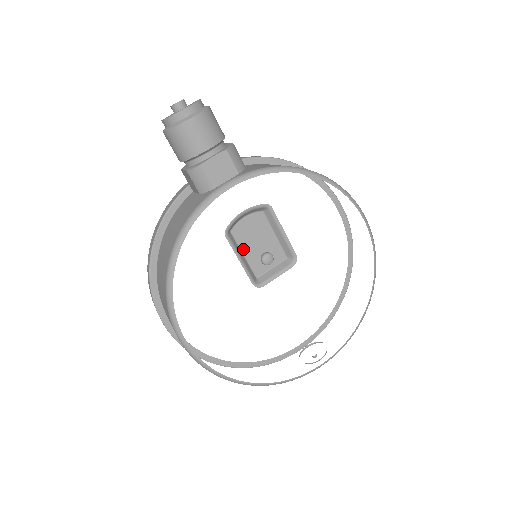
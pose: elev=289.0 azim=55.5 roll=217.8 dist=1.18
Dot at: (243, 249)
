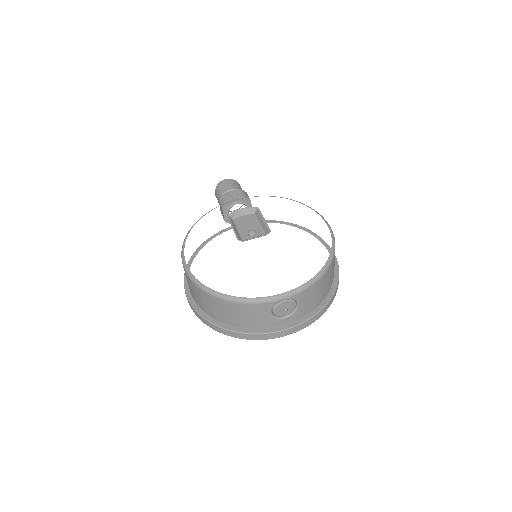
Dot at: (238, 228)
